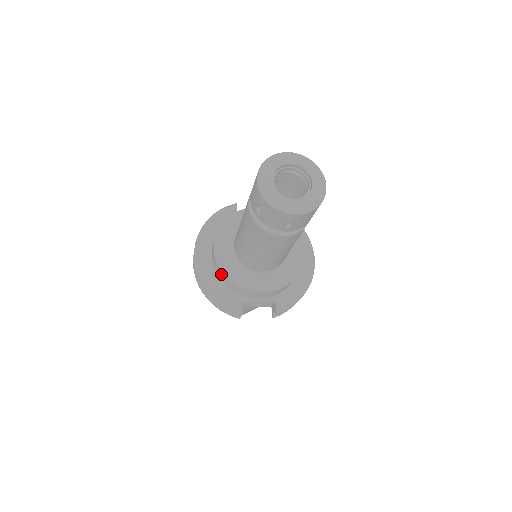
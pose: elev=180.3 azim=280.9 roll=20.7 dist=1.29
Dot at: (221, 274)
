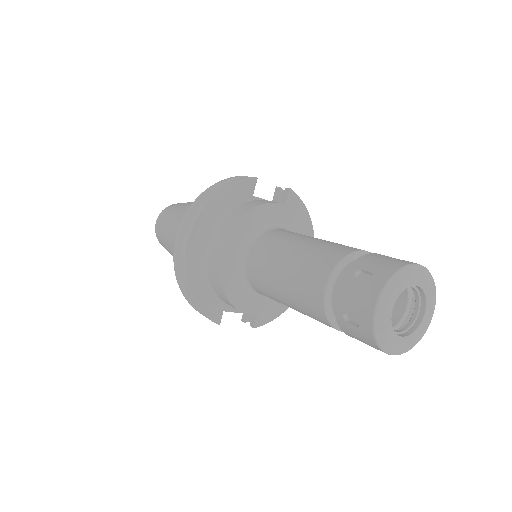
Dot at: (217, 282)
